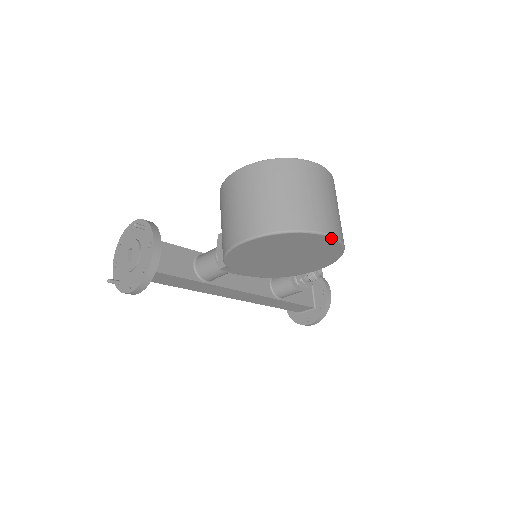
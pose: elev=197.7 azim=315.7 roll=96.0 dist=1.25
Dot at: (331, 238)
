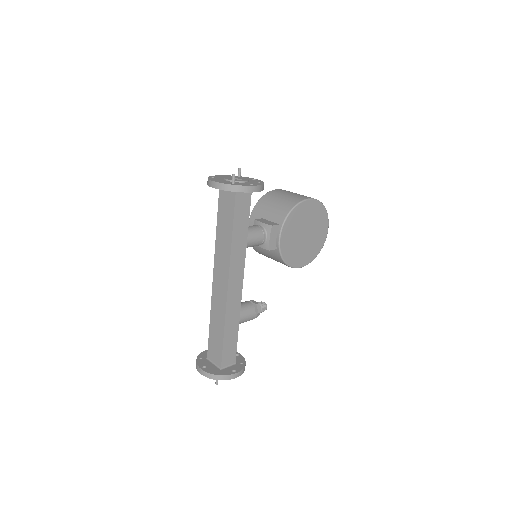
Dot at: occluded
